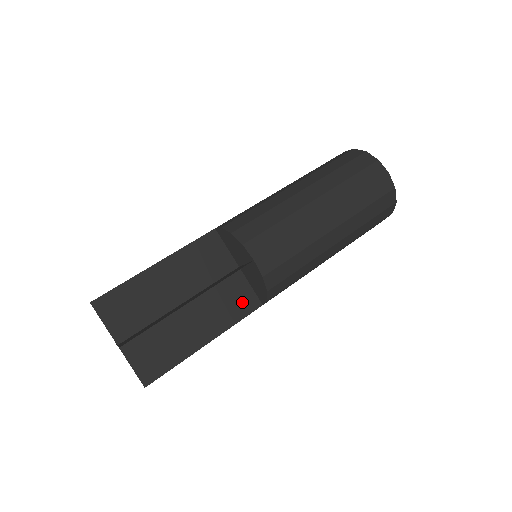
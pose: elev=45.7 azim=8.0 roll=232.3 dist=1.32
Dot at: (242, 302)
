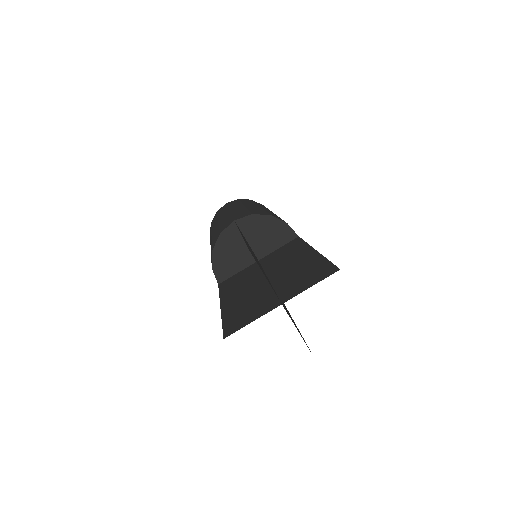
Dot at: occluded
